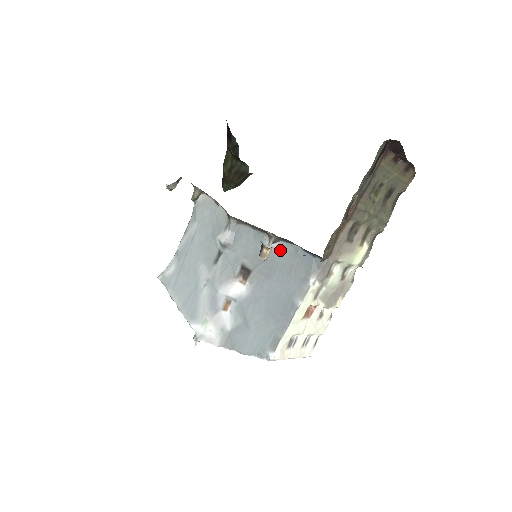
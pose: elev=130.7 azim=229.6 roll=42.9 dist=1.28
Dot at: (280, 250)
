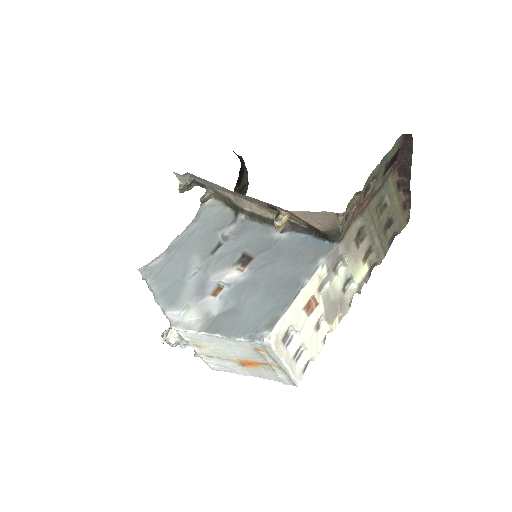
Dot at: (288, 239)
